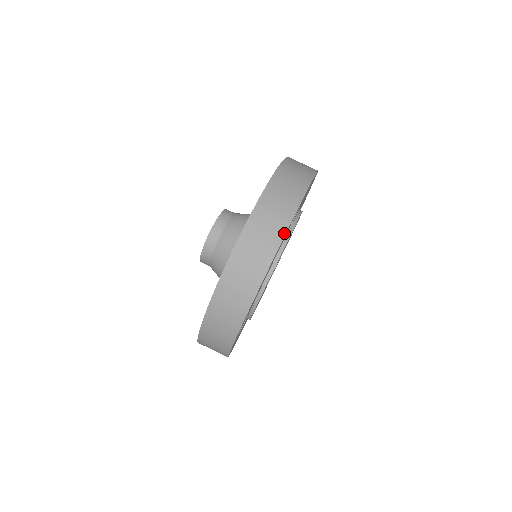
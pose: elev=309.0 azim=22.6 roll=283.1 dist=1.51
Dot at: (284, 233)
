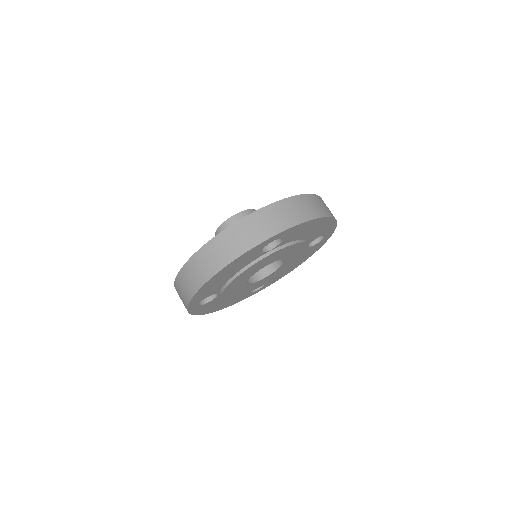
Dot at: (242, 253)
